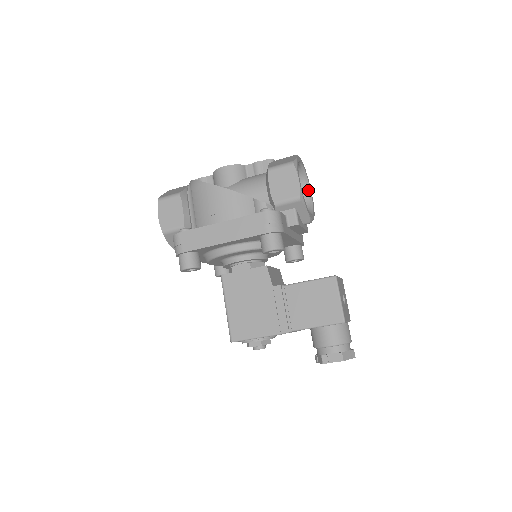
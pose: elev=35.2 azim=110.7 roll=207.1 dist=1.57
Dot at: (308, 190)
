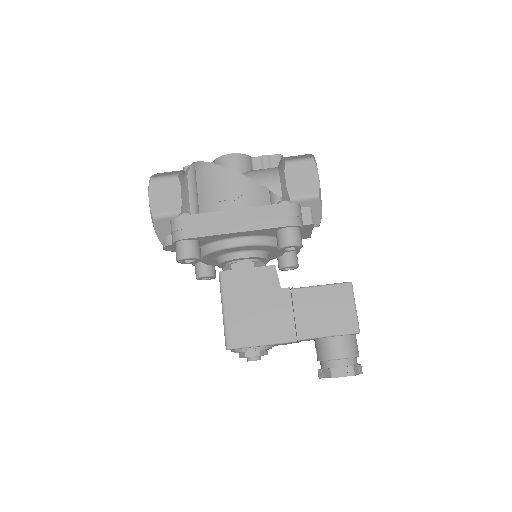
Dot at: occluded
